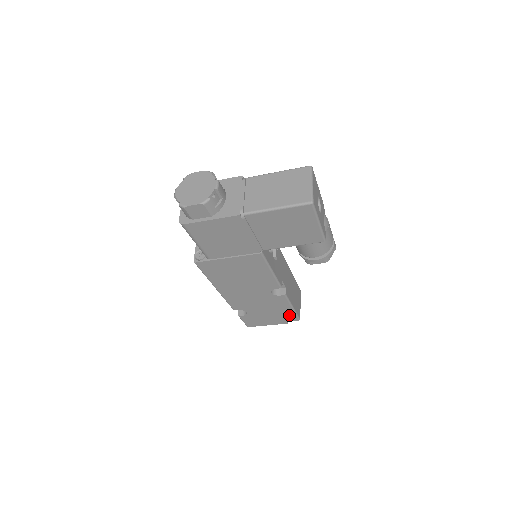
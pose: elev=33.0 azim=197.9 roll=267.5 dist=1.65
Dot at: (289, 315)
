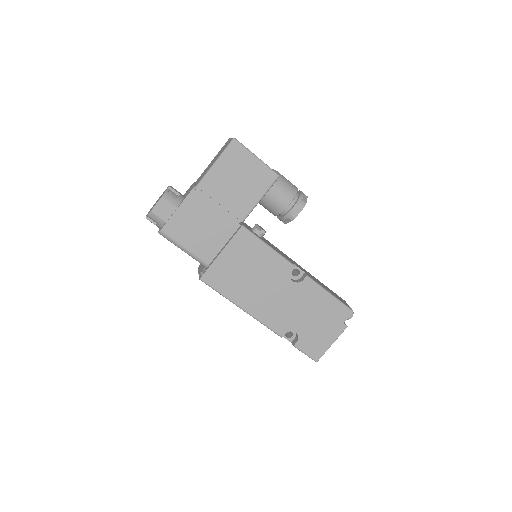
Dot at: (337, 309)
